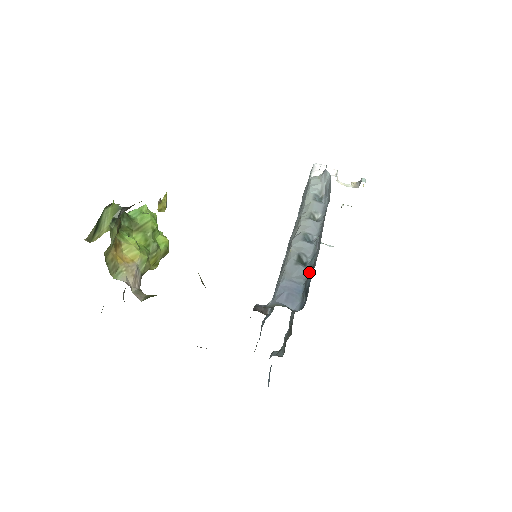
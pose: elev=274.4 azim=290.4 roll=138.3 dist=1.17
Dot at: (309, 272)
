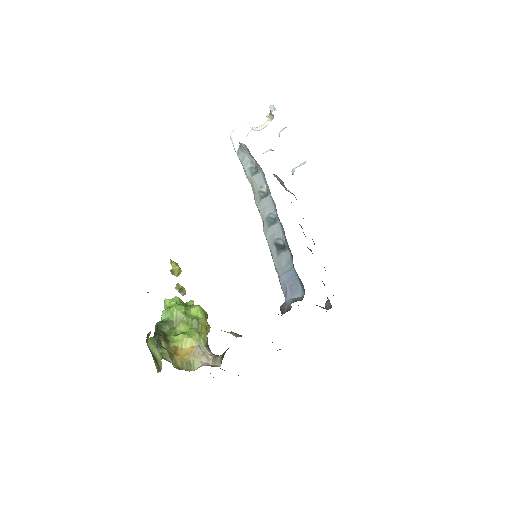
Dot at: (290, 253)
